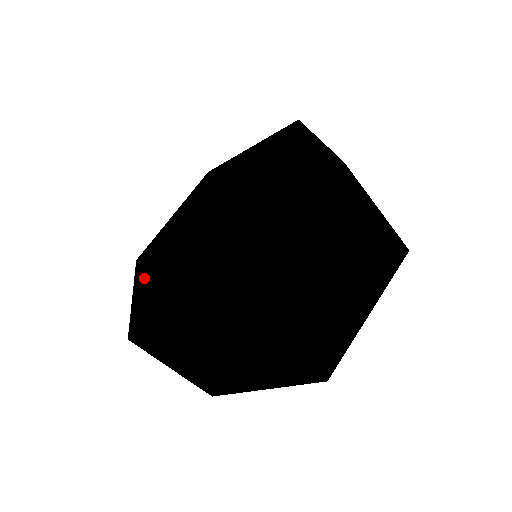
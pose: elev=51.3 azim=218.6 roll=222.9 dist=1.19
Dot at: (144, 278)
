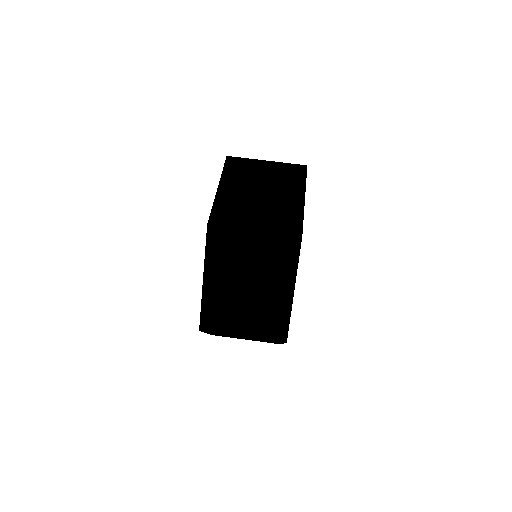
Dot at: occluded
